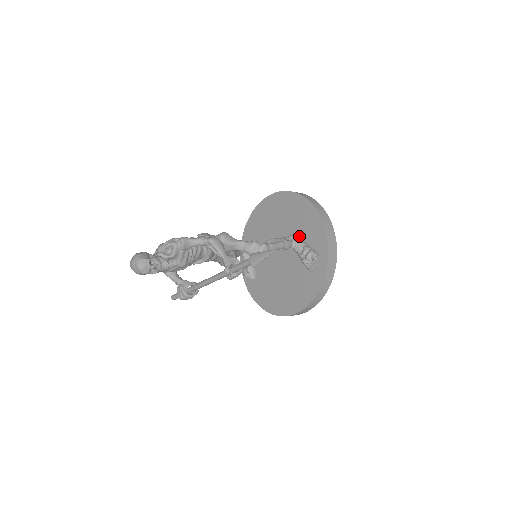
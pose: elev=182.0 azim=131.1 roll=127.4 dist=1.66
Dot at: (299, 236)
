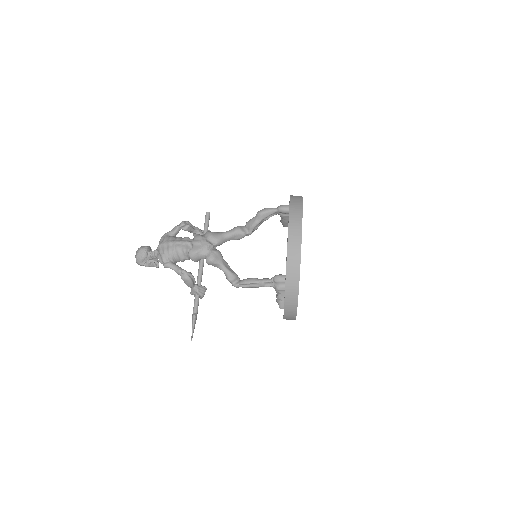
Dot at: occluded
